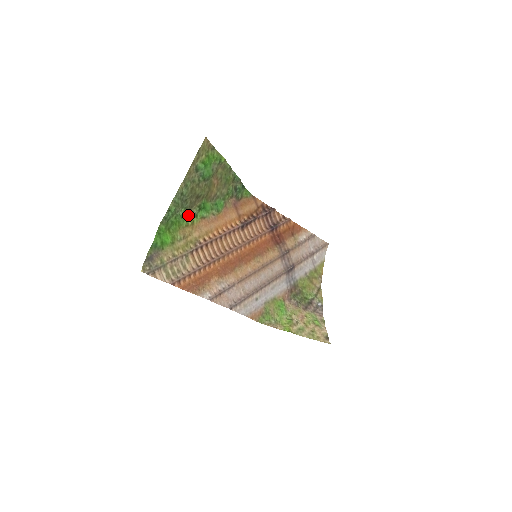
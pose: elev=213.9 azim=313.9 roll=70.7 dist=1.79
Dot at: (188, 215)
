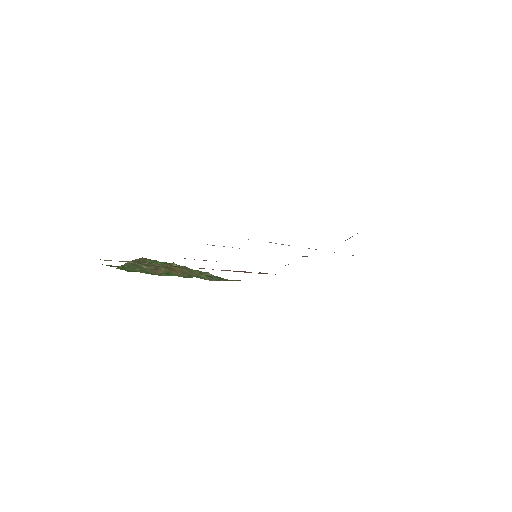
Dot at: occluded
